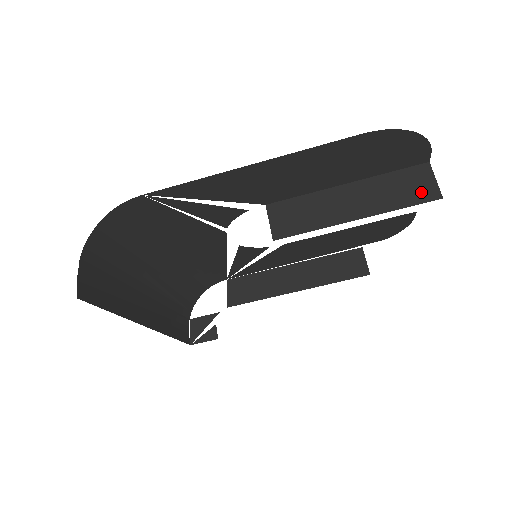
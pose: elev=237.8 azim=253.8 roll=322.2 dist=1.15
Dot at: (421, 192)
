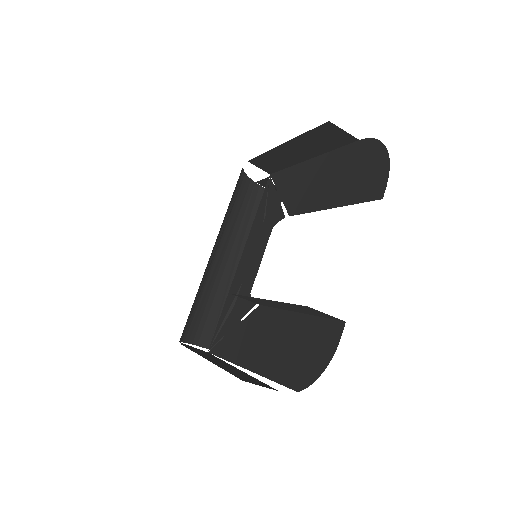
Dot at: occluded
